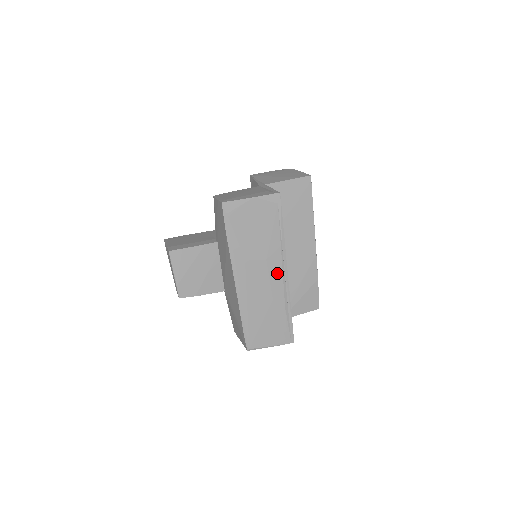
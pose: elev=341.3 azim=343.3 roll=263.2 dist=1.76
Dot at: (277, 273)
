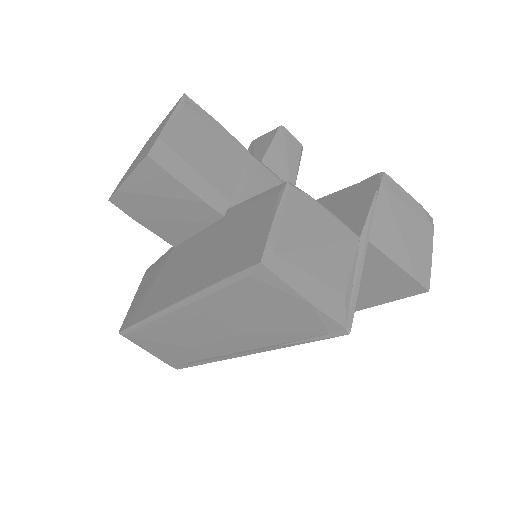
Dot at: (231, 347)
